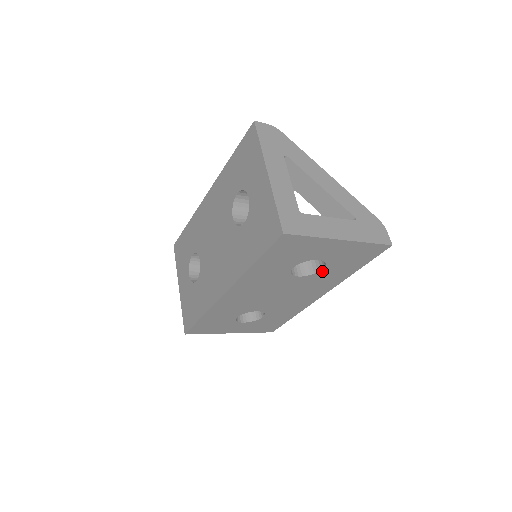
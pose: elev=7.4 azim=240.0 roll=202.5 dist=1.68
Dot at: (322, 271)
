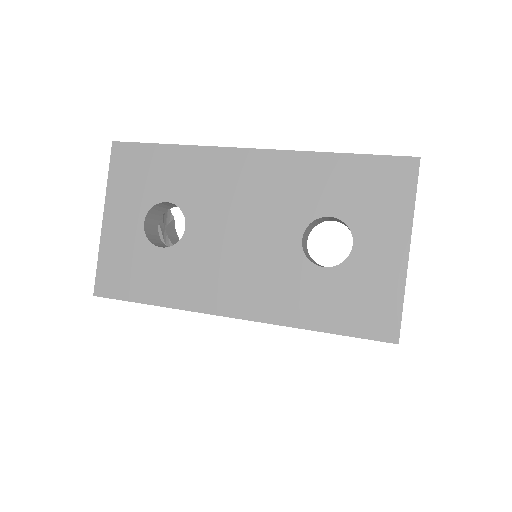
Dot at: occluded
